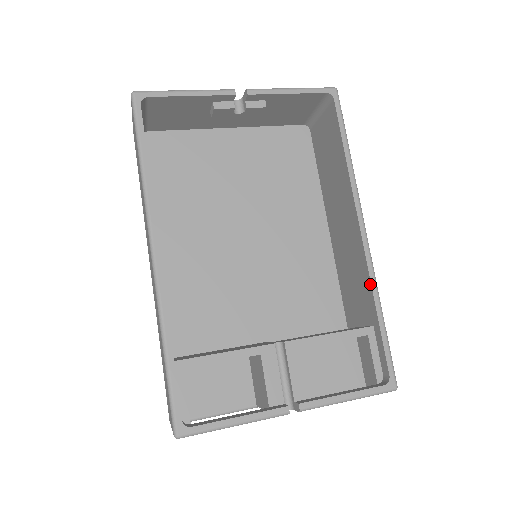
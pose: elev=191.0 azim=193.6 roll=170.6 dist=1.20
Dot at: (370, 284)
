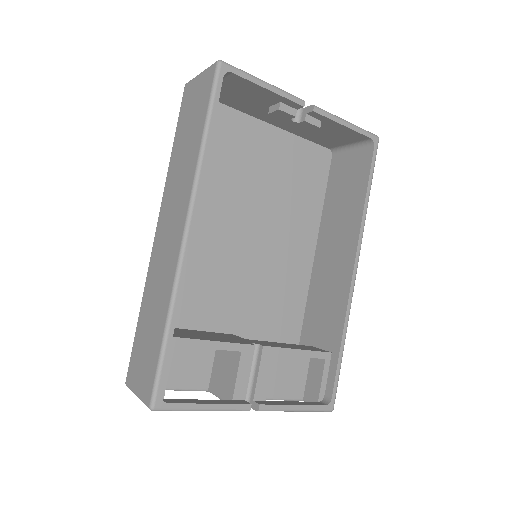
Dot at: (344, 318)
